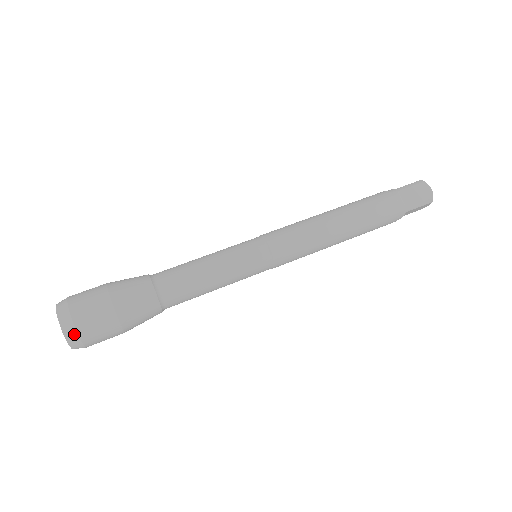
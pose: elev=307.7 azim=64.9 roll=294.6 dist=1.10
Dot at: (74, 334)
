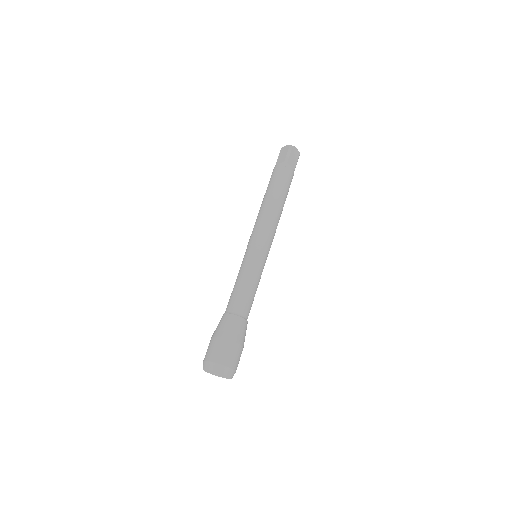
Dot at: (234, 373)
